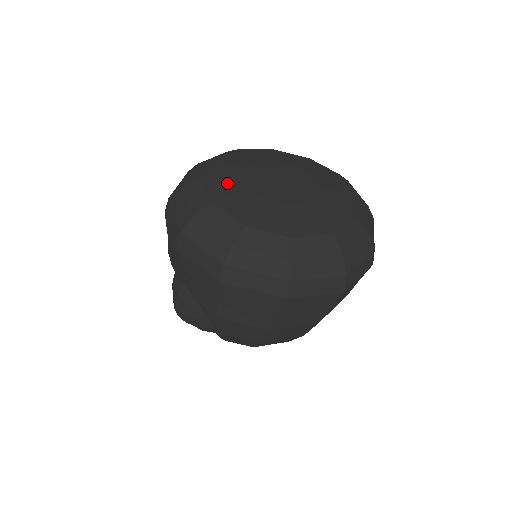
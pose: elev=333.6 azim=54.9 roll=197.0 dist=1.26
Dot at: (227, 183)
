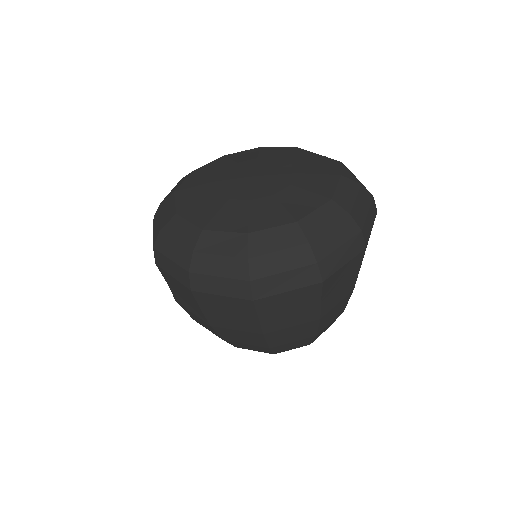
Dot at: (204, 176)
